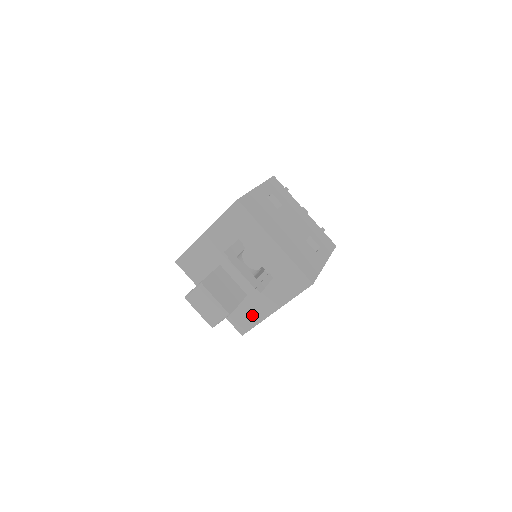
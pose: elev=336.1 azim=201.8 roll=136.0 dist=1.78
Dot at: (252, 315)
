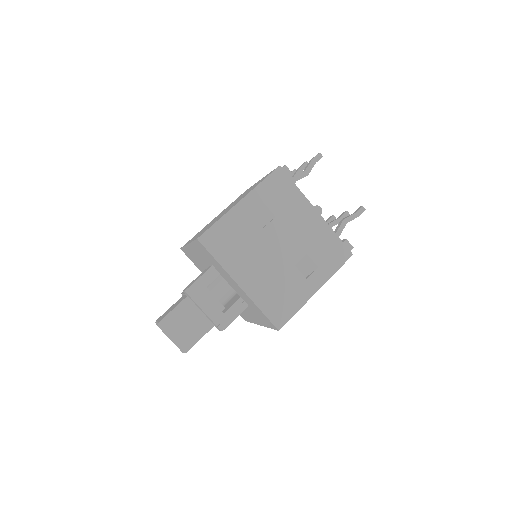
Dot at: (246, 315)
